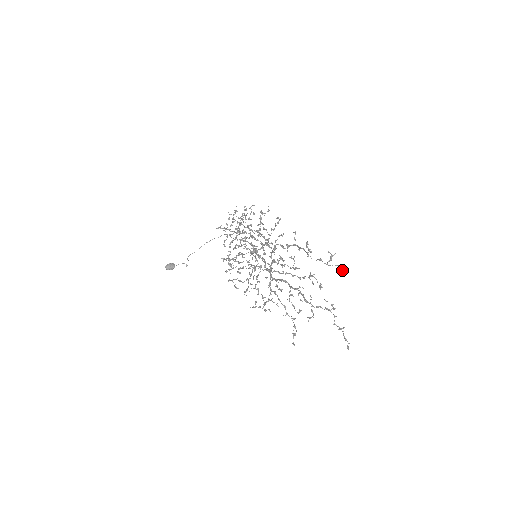
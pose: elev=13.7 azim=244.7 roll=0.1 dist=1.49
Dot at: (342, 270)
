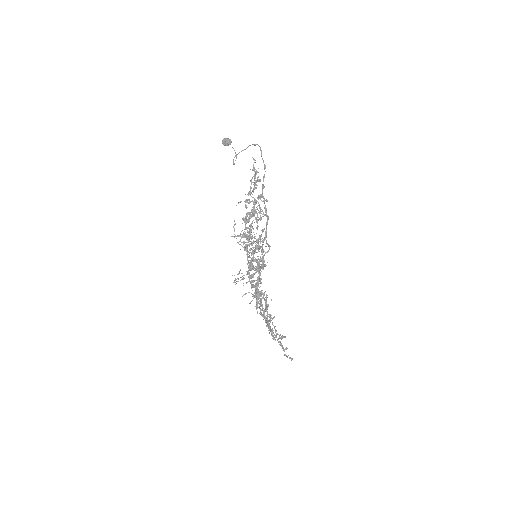
Dot at: (287, 348)
